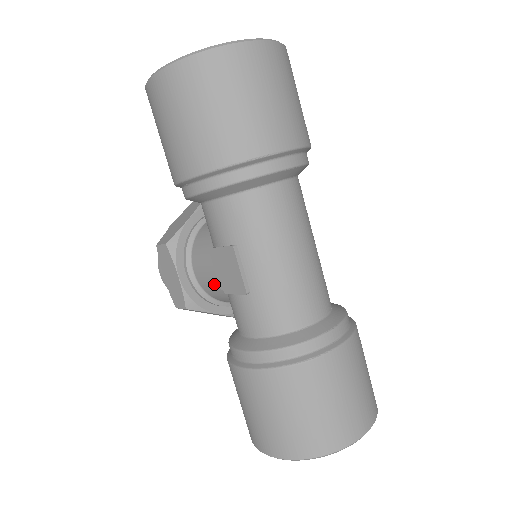
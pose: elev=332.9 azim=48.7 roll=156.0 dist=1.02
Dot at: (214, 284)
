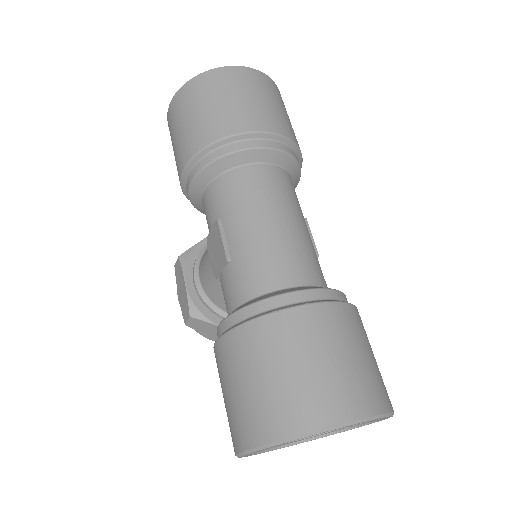
Dot at: (211, 278)
